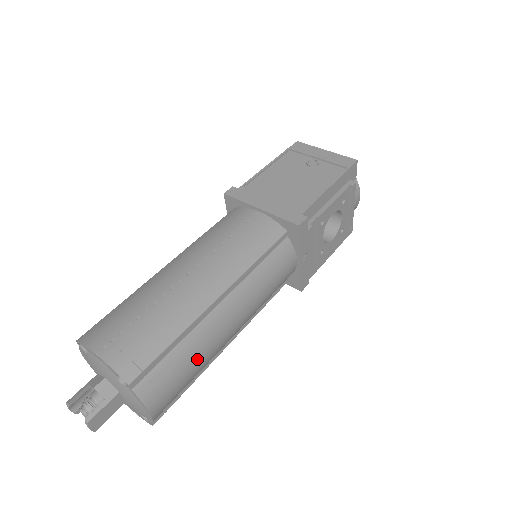
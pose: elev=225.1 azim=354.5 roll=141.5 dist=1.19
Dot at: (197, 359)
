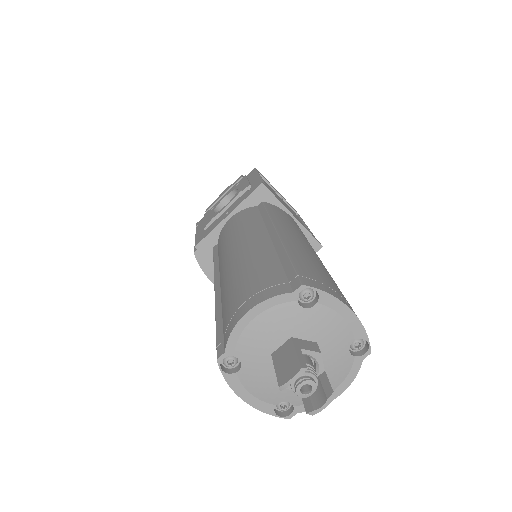
Dot at: occluded
